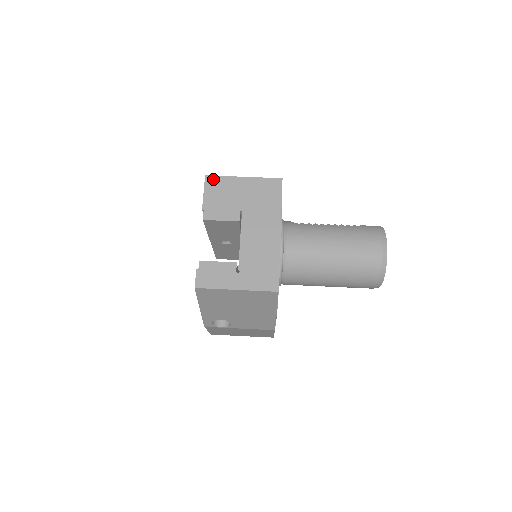
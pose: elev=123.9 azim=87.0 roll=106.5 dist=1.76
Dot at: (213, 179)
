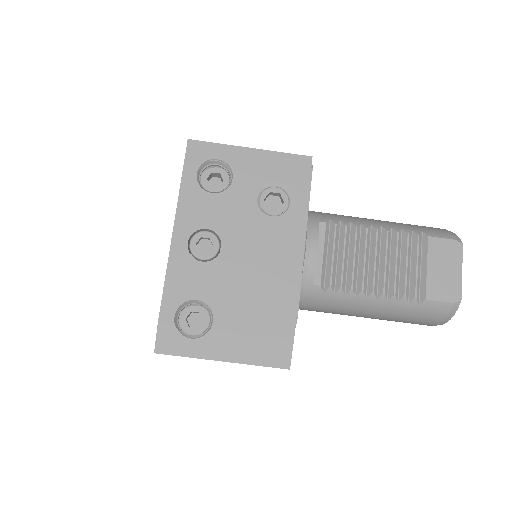
Dot at: occluded
